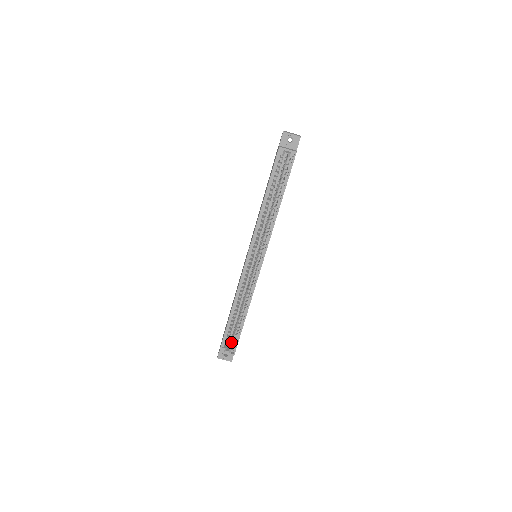
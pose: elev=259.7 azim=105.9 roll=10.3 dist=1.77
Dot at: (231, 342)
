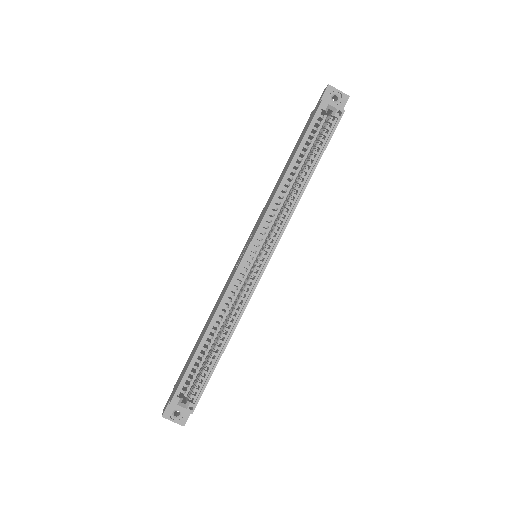
Dot at: (192, 389)
